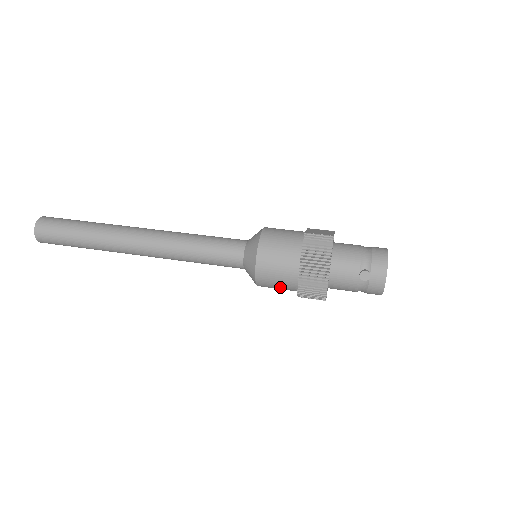
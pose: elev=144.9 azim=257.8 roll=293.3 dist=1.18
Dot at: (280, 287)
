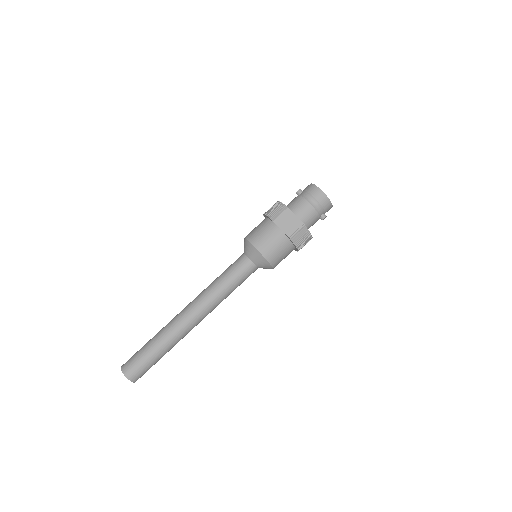
Dot at: occluded
